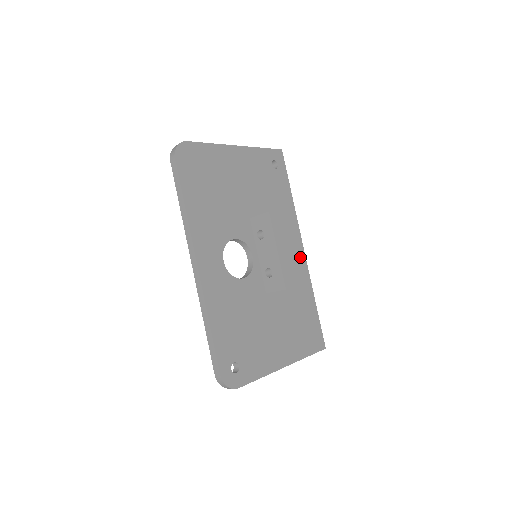
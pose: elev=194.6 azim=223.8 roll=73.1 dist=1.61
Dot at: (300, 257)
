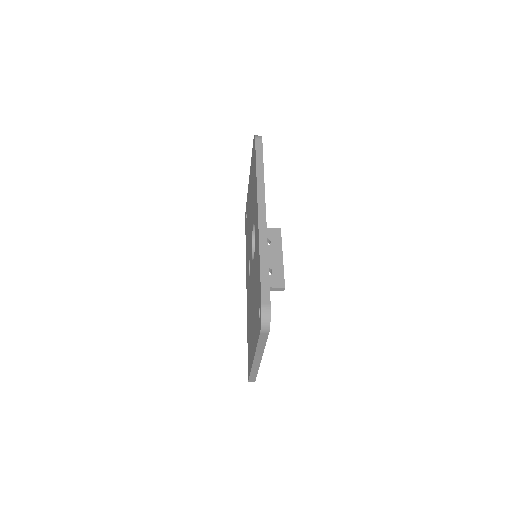
Dot at: occluded
